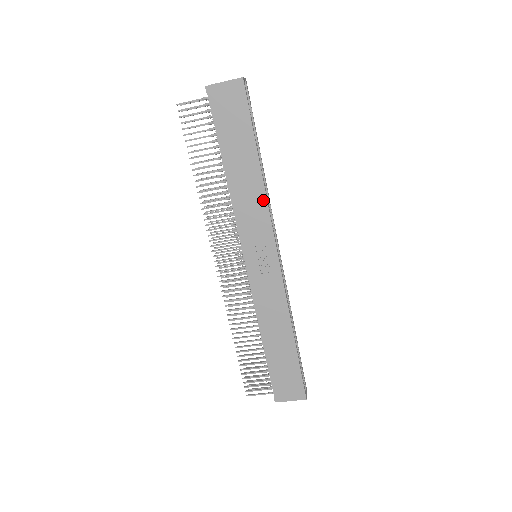
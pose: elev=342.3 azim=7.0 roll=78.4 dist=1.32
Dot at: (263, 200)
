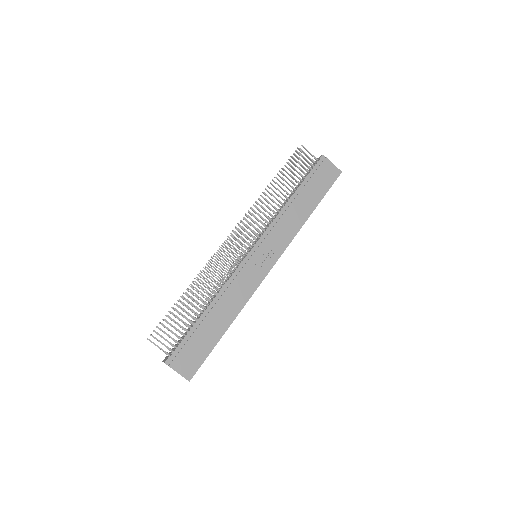
Dot at: (295, 231)
